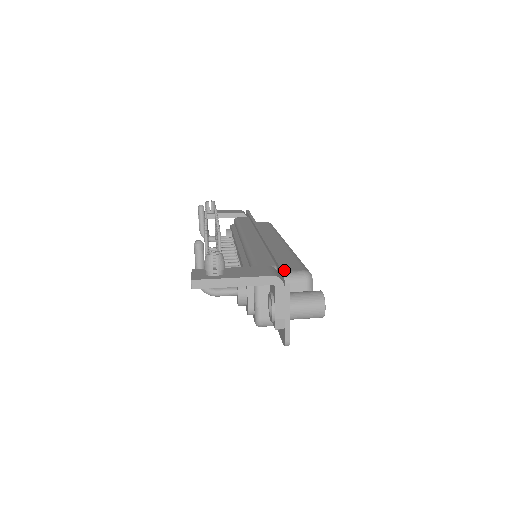
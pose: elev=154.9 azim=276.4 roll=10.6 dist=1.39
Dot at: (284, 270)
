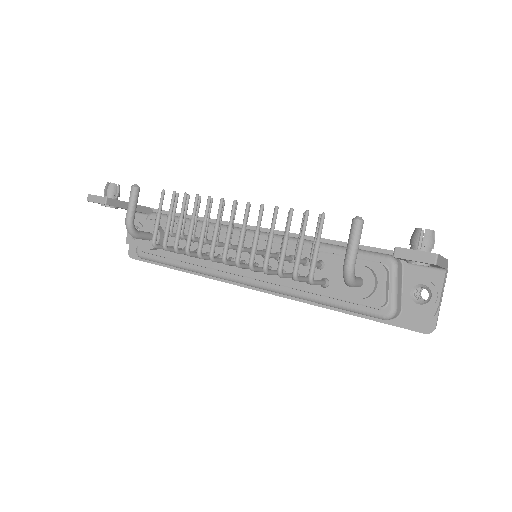
Dot at: occluded
